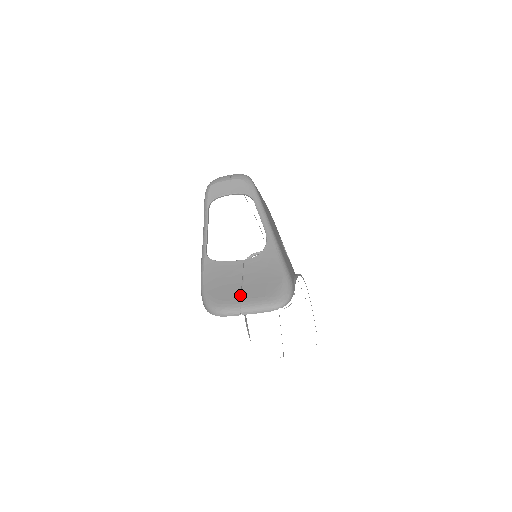
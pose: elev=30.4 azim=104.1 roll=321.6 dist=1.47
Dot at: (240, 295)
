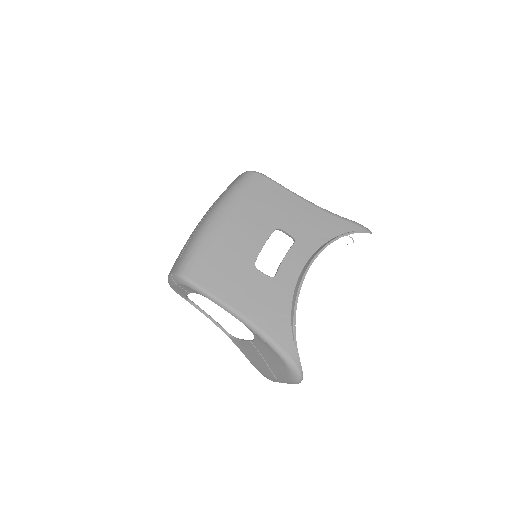
Dot at: (272, 373)
